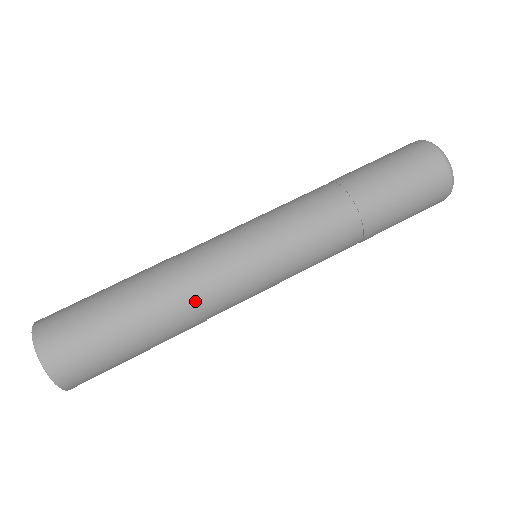
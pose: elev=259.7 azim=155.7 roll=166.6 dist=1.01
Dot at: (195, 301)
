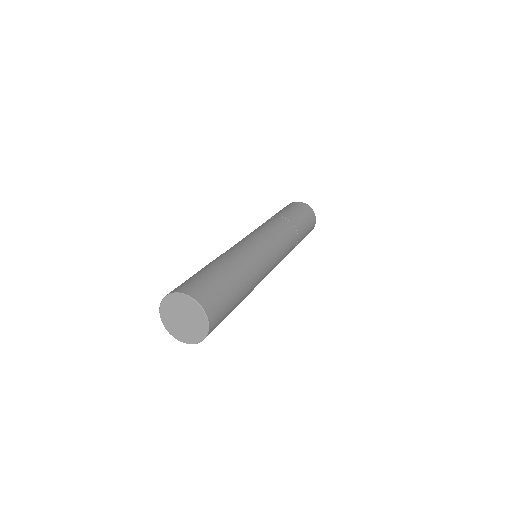
Dot at: (248, 258)
